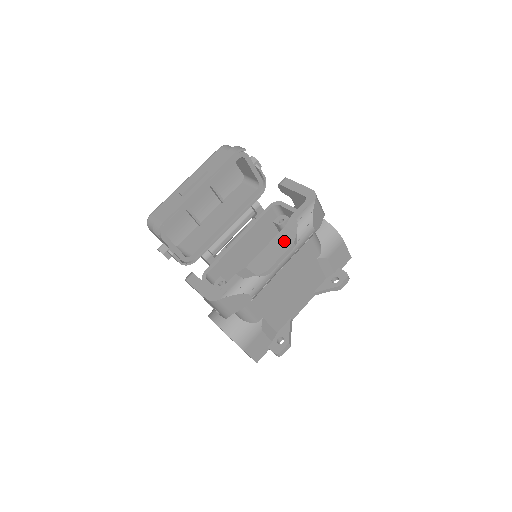
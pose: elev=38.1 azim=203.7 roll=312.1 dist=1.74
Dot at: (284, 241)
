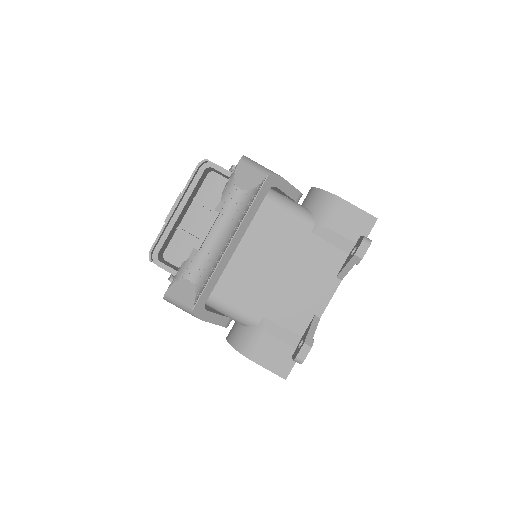
Dot at: occluded
